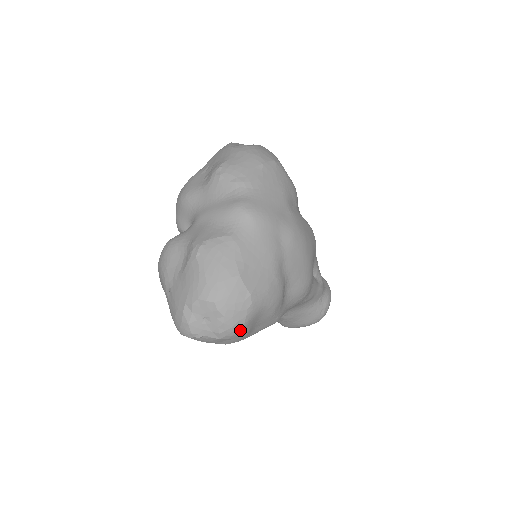
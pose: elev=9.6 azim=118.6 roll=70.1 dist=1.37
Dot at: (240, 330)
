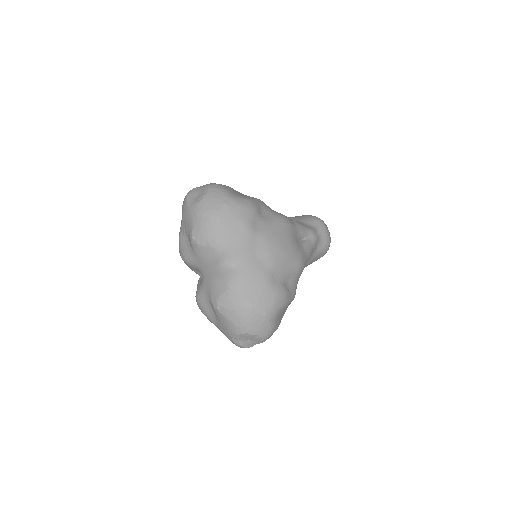
Dot at: (273, 331)
